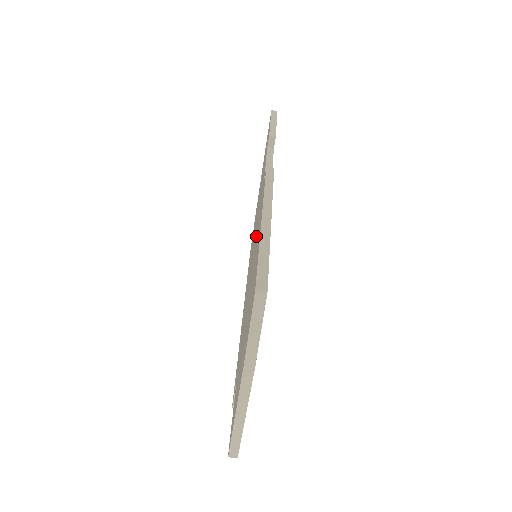
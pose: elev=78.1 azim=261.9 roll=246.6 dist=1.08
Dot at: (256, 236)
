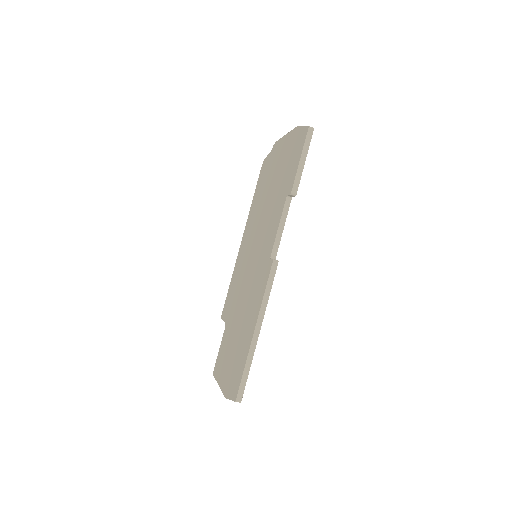
Dot at: (255, 282)
